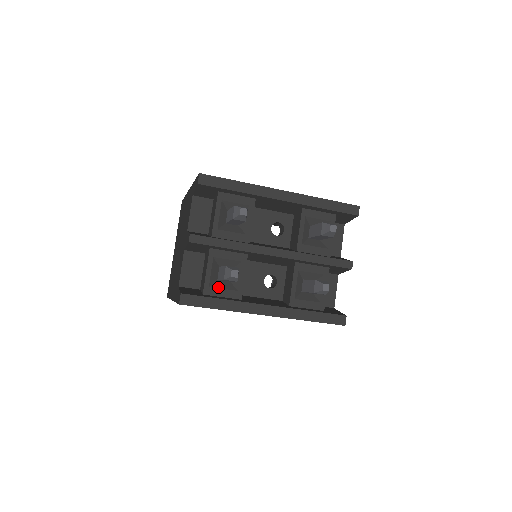
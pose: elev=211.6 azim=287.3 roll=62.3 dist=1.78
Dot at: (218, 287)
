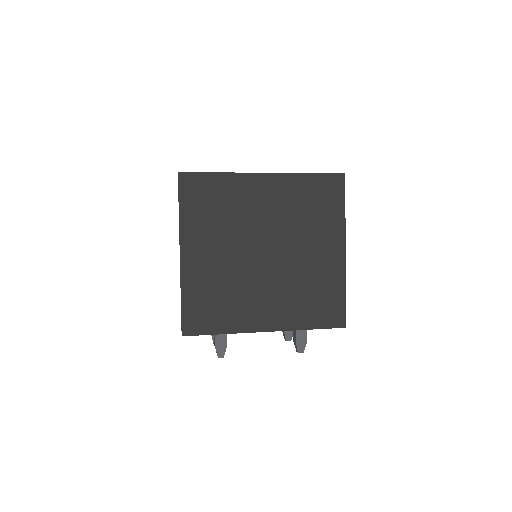
Dot at: occluded
